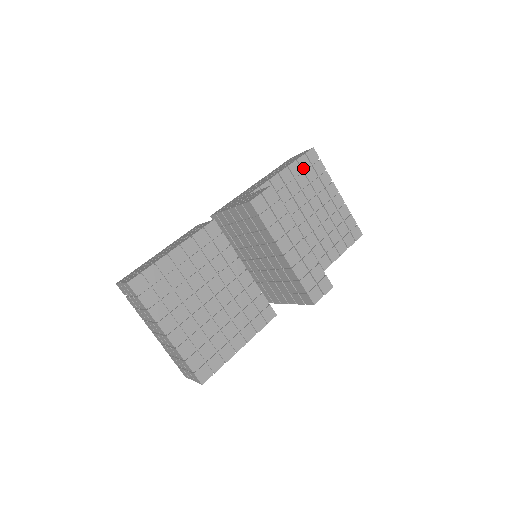
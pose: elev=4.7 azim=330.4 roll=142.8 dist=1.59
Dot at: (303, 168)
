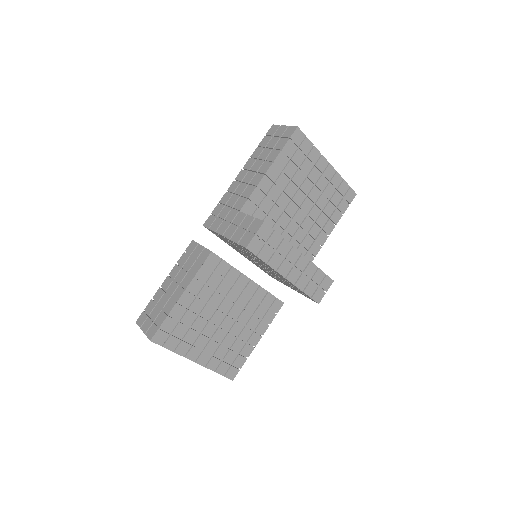
Dot at: (289, 156)
